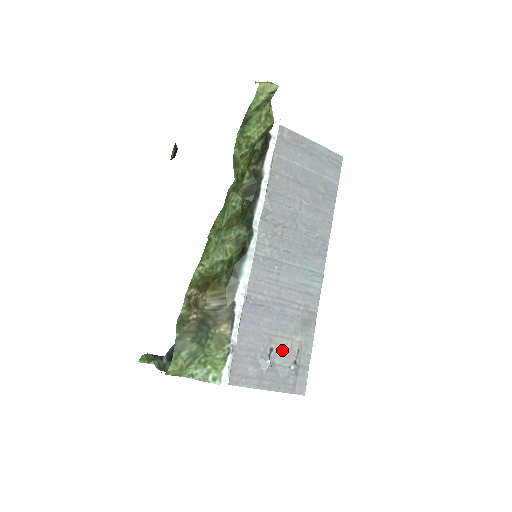
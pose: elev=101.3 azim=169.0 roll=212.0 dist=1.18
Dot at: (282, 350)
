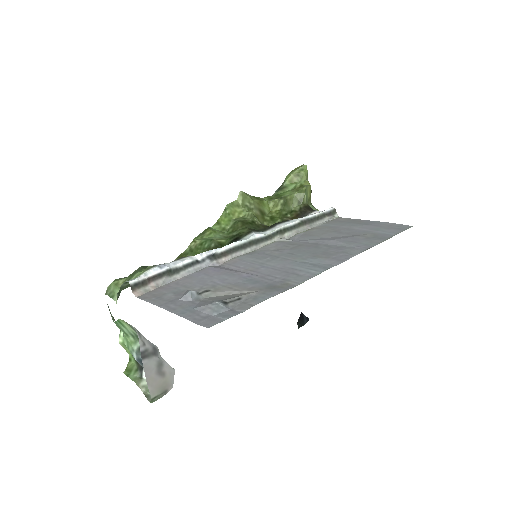
Dot at: (220, 296)
